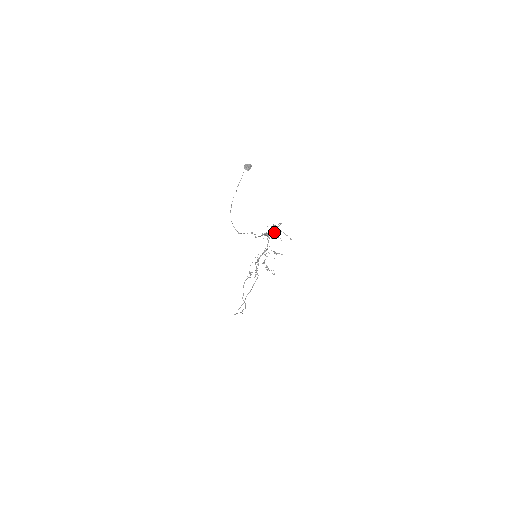
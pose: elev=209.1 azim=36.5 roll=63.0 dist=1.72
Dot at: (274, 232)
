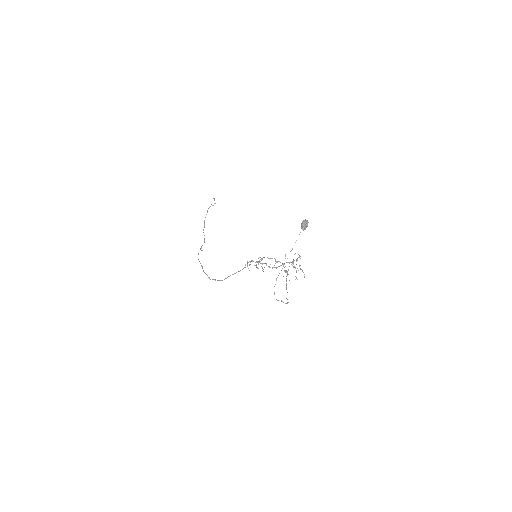
Dot at: (291, 264)
